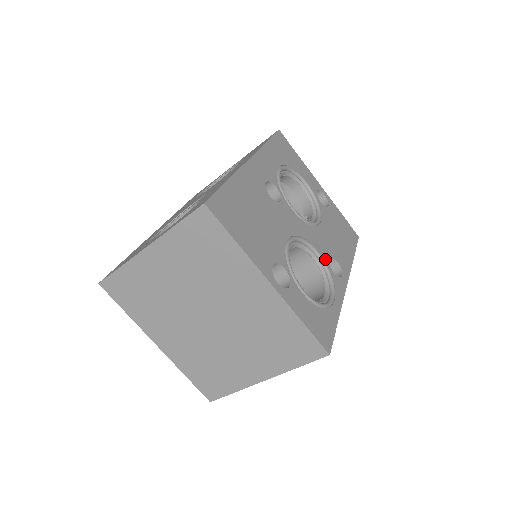
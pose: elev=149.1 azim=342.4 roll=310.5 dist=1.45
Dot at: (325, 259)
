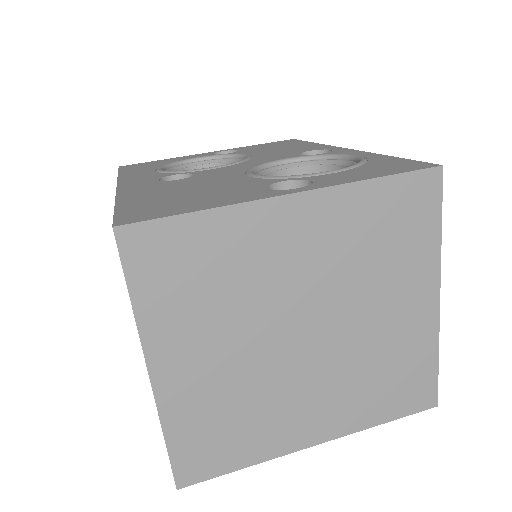
Dot at: (298, 157)
